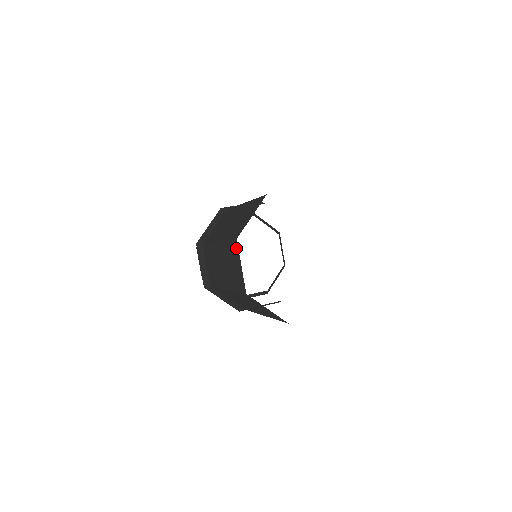
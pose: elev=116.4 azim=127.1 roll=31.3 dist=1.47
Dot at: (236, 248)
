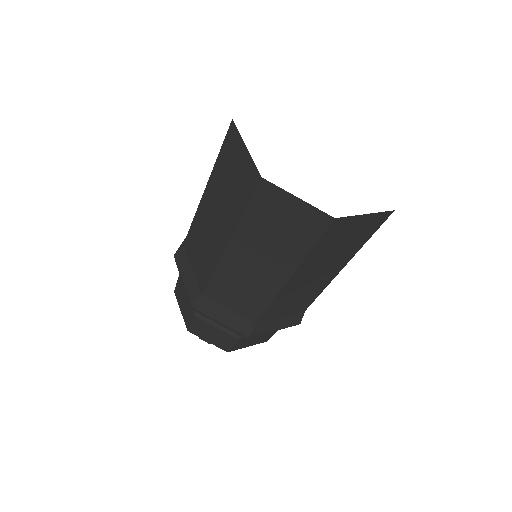
Dot at: (233, 135)
